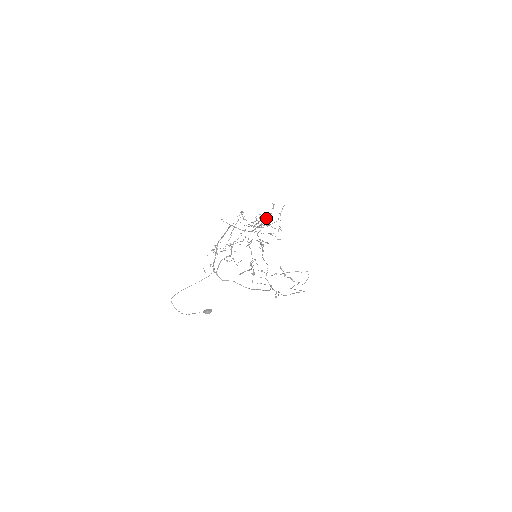
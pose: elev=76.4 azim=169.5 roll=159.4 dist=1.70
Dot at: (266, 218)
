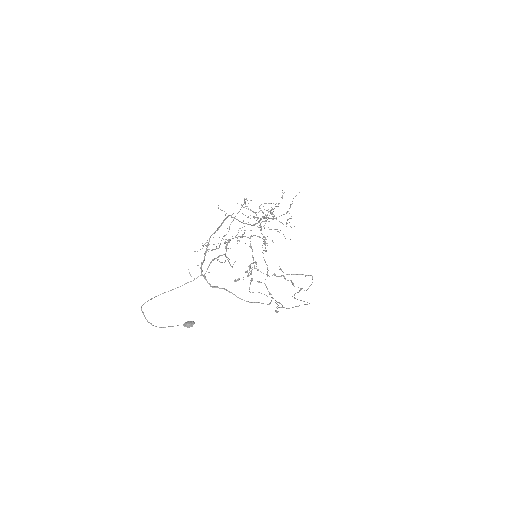
Dot at: (273, 209)
